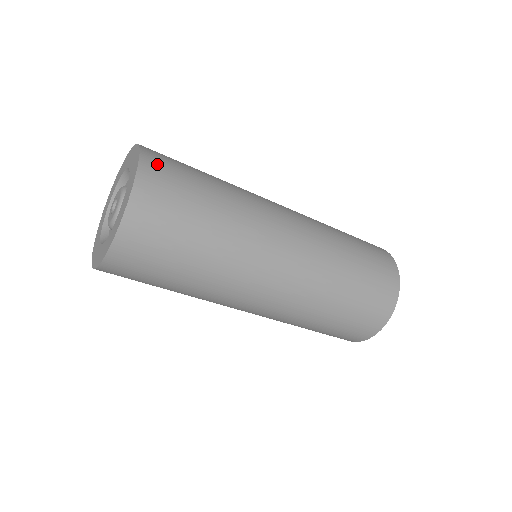
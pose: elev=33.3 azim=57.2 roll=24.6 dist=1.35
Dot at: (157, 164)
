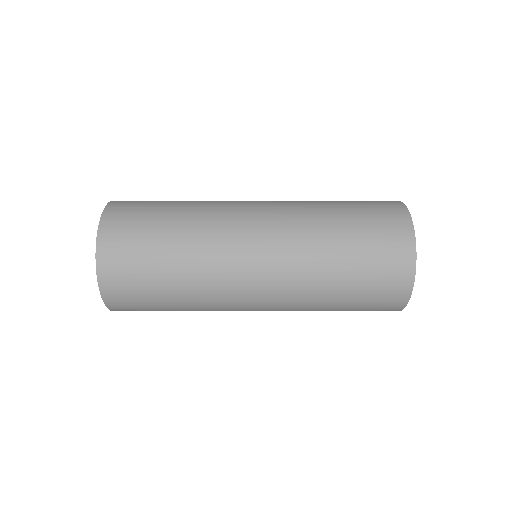
Dot at: (121, 206)
